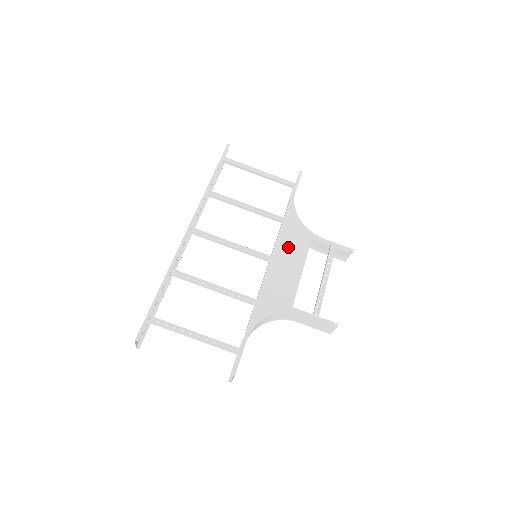
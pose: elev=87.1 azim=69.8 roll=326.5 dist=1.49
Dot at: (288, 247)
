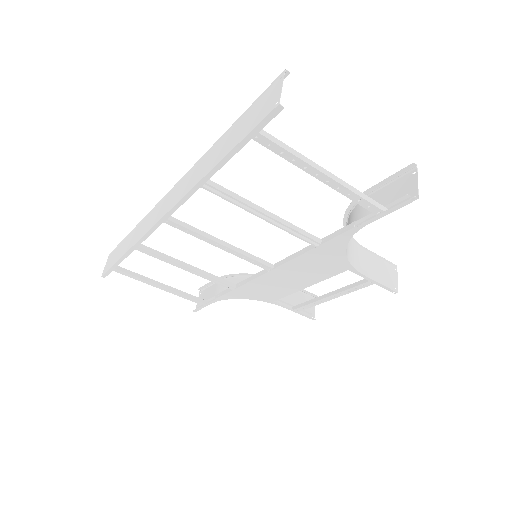
Dot at: (303, 269)
